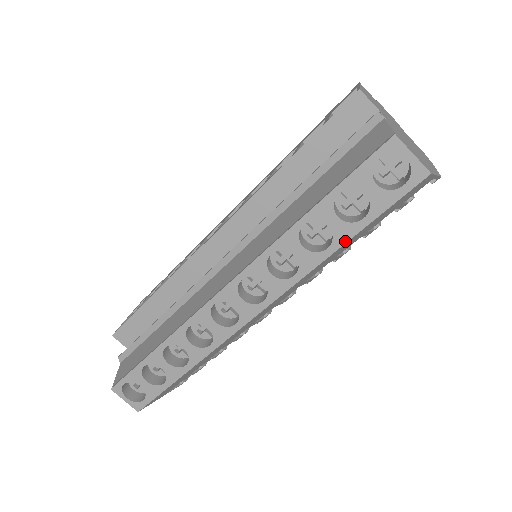
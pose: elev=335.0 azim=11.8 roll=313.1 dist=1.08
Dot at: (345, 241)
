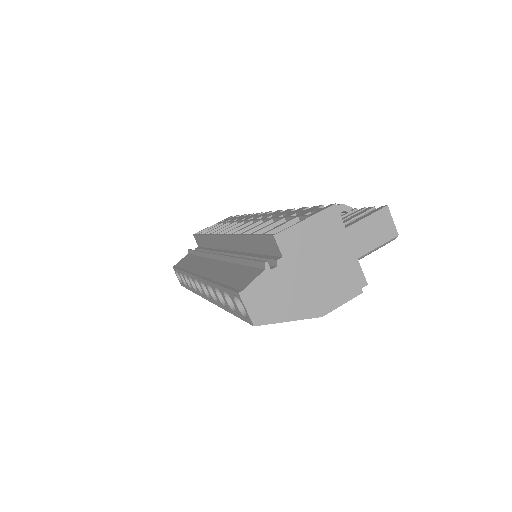
Dot at: (230, 312)
